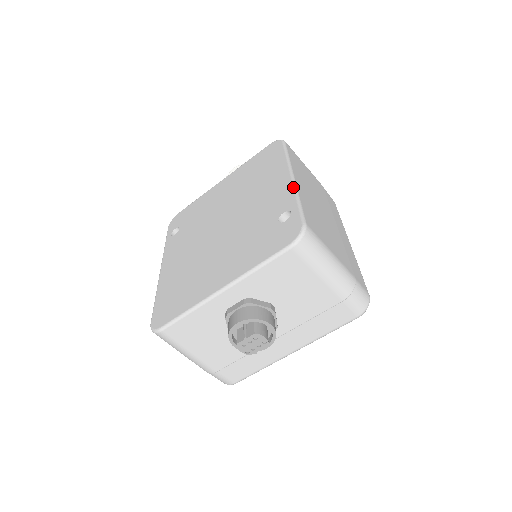
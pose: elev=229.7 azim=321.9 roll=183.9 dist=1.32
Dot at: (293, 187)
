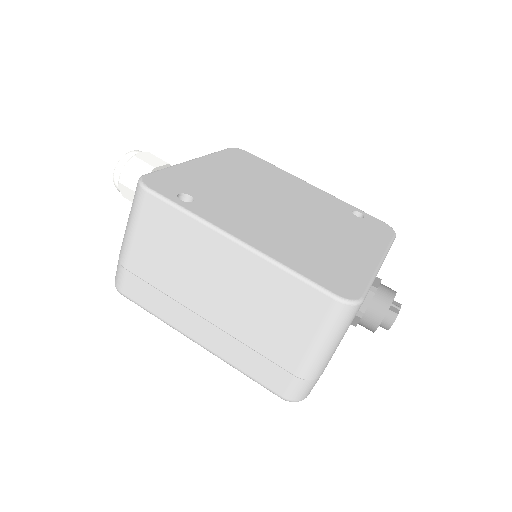
Dot at: occluded
